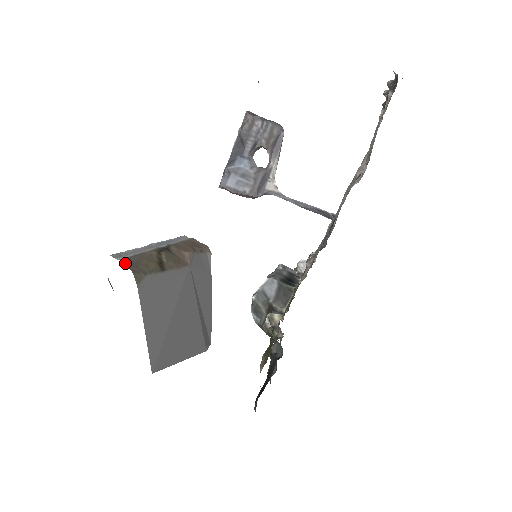
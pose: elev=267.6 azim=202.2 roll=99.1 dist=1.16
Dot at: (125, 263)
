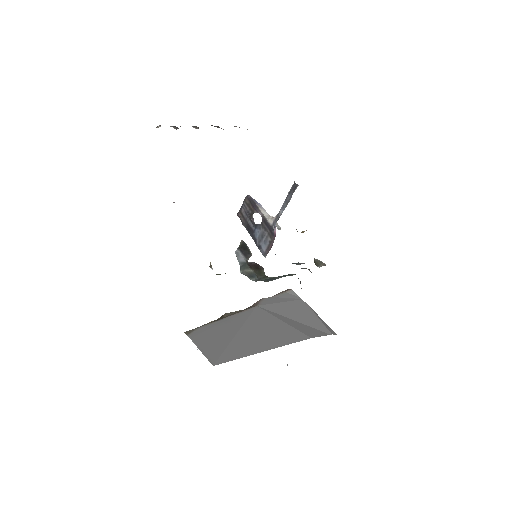
Dot at: occluded
